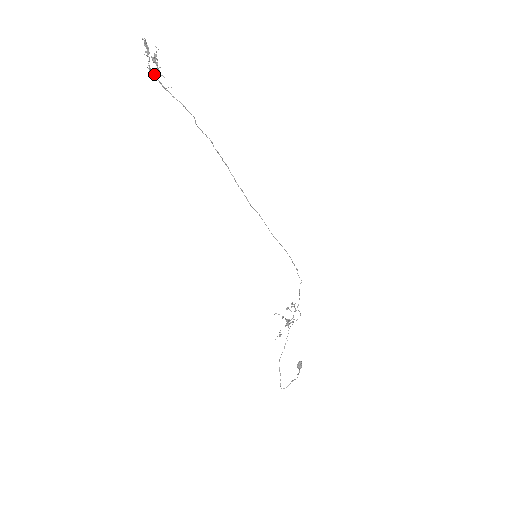
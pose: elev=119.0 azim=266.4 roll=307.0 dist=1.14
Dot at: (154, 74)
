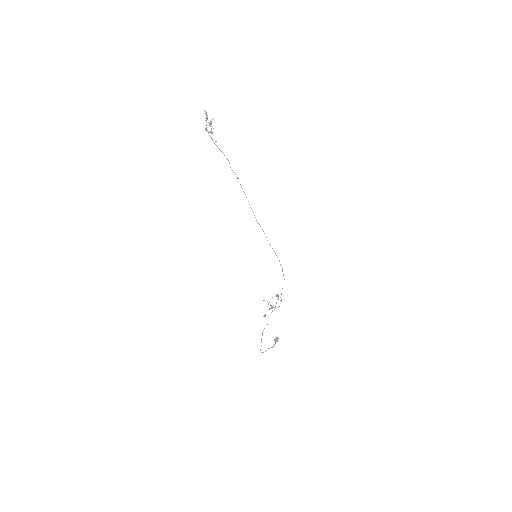
Dot at: occluded
